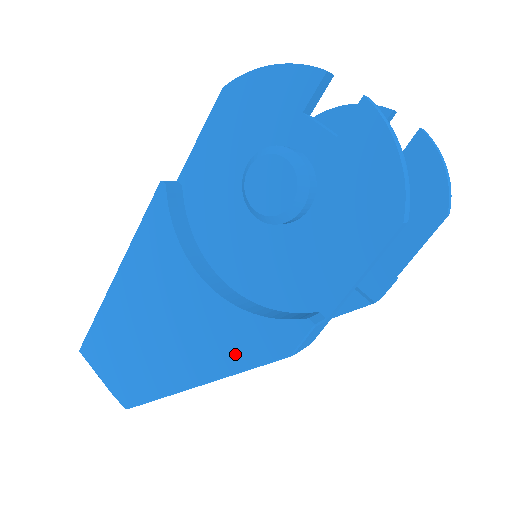
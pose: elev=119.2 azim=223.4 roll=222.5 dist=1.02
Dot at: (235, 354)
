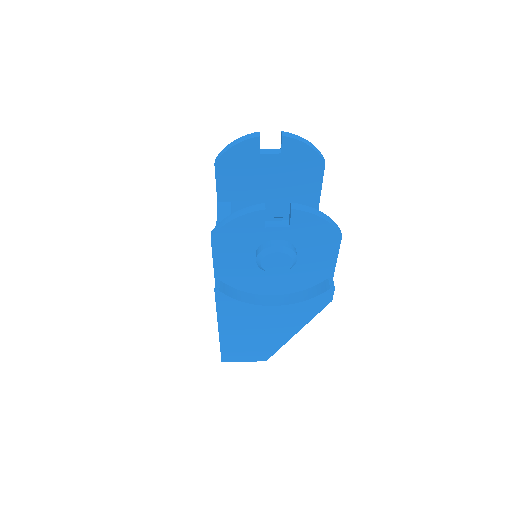
Dot at: (306, 315)
